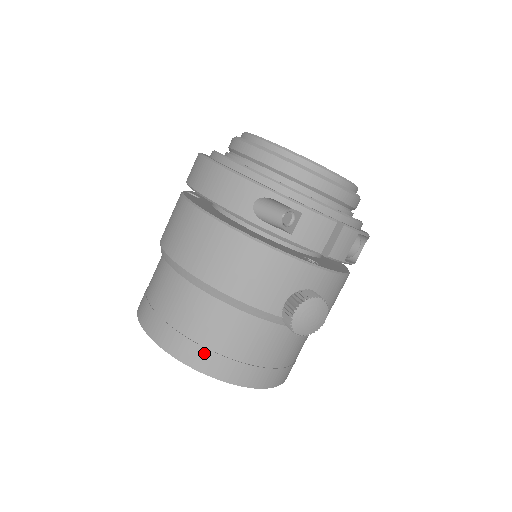
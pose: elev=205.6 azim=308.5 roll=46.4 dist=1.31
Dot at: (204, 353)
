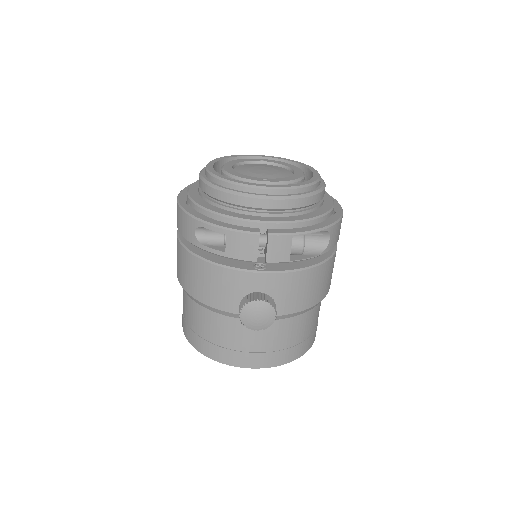
Dot at: (207, 344)
